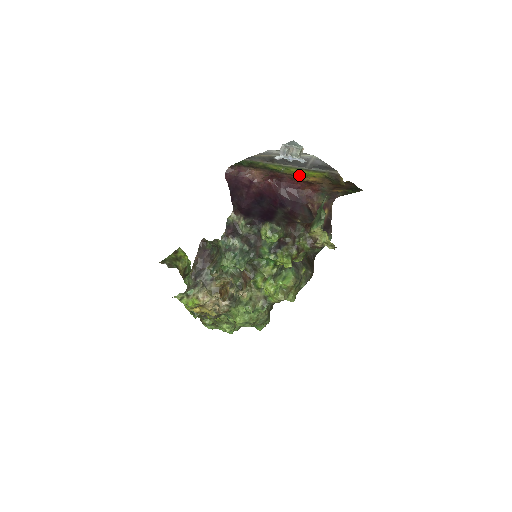
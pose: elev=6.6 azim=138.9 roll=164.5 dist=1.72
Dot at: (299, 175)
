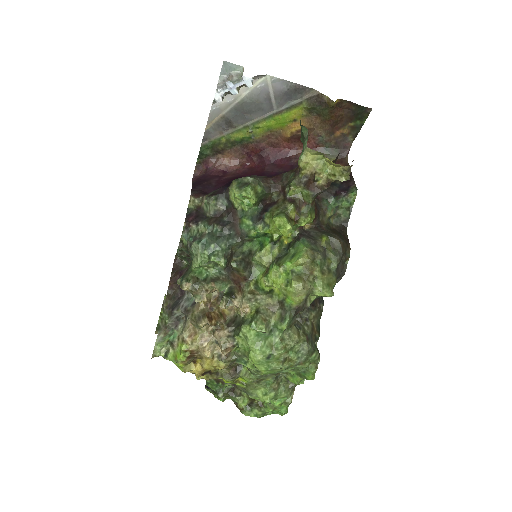
Dot at: (276, 130)
